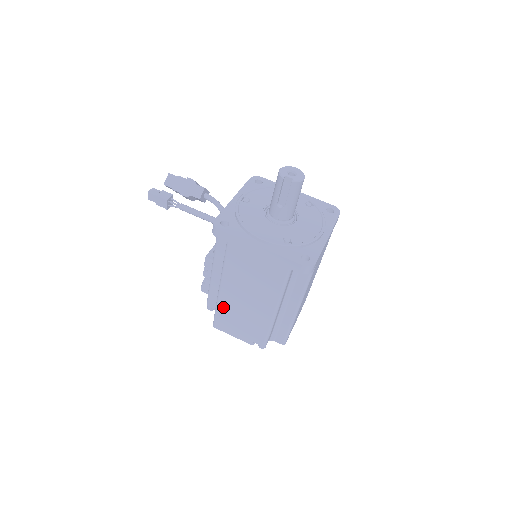
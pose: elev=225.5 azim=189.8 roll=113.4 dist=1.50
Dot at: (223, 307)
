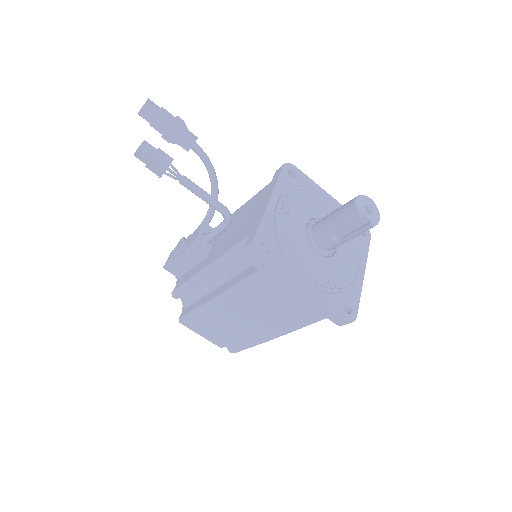
Dot at: (207, 314)
